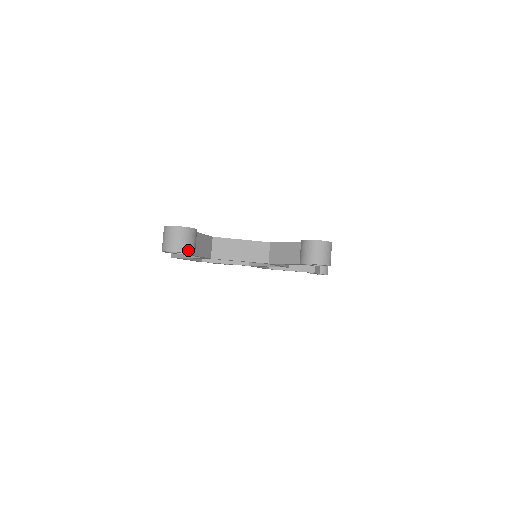
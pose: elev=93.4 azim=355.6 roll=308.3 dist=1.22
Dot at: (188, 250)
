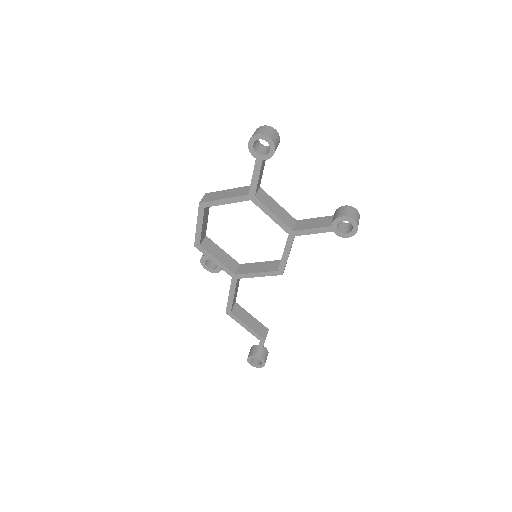
Dot at: (275, 144)
